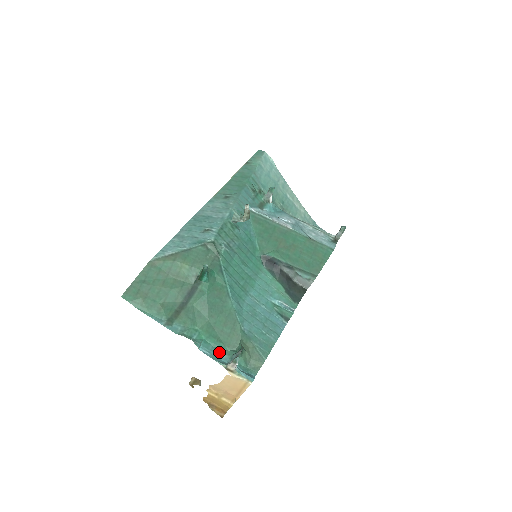
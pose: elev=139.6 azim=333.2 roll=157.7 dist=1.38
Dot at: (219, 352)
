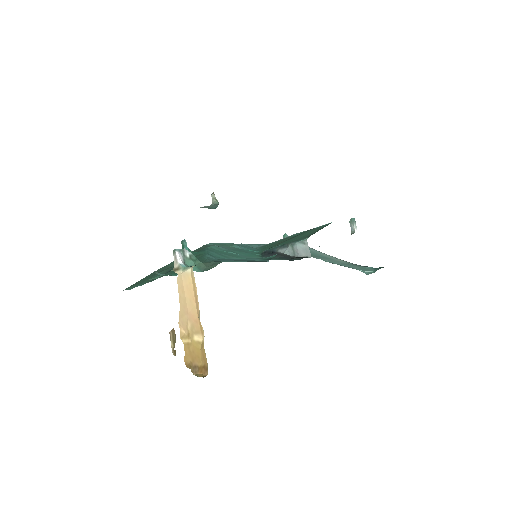
Dot at: occluded
